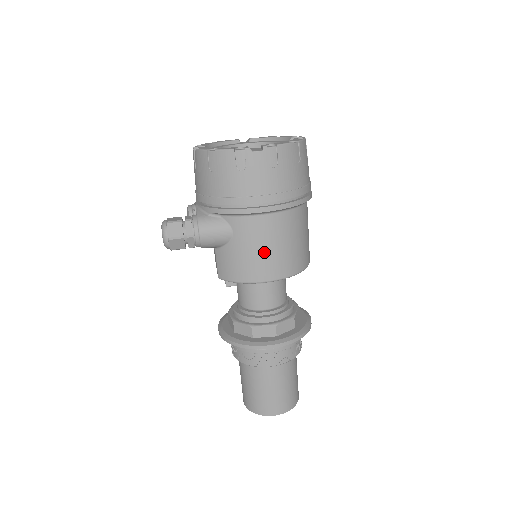
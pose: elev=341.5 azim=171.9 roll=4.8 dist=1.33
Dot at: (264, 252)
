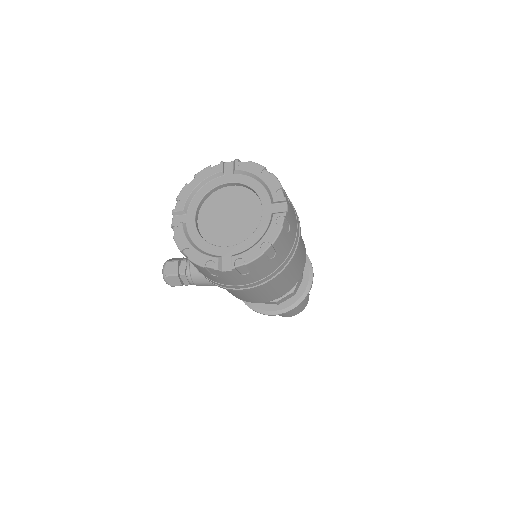
Dot at: (253, 296)
